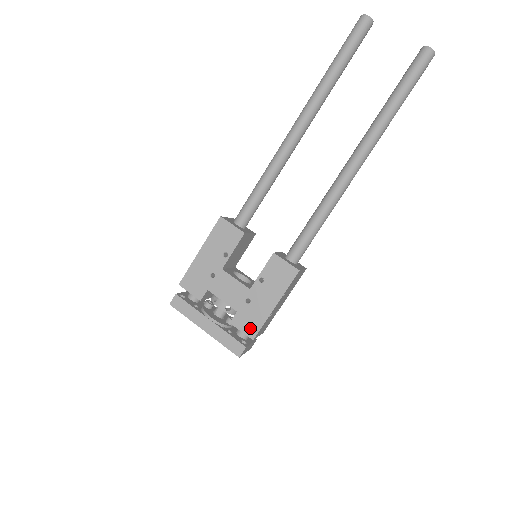
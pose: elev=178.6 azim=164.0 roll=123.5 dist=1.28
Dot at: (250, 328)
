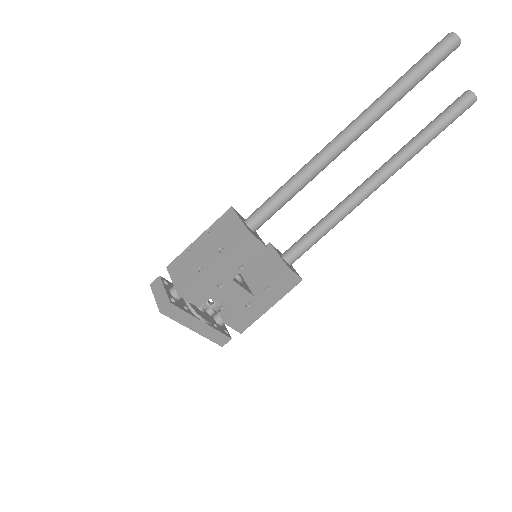
Dot at: (242, 325)
